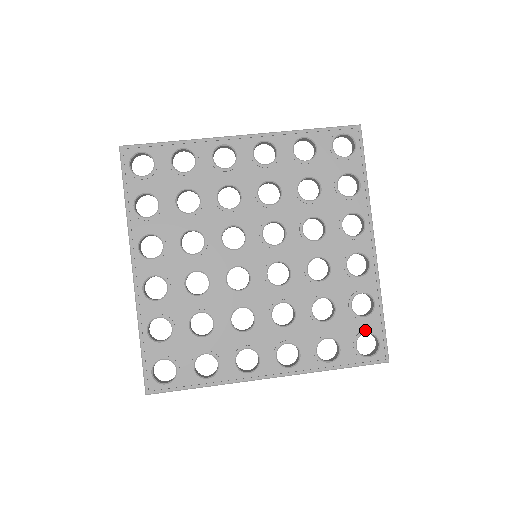
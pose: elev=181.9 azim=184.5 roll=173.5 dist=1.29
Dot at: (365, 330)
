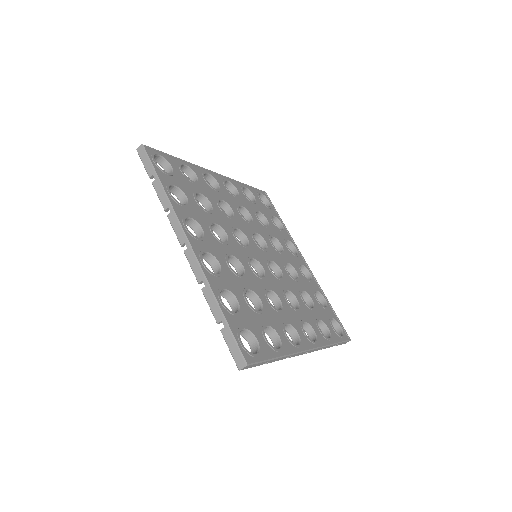
Dot at: (259, 338)
